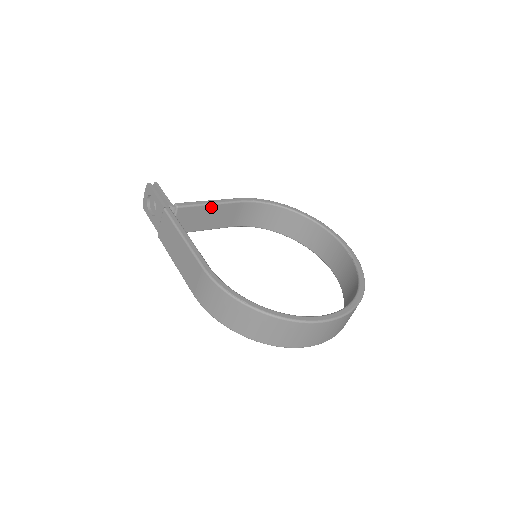
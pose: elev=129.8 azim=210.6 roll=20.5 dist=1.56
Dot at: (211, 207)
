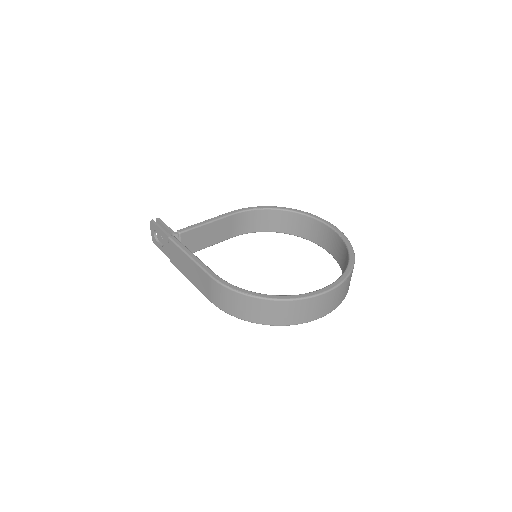
Dot at: (208, 226)
